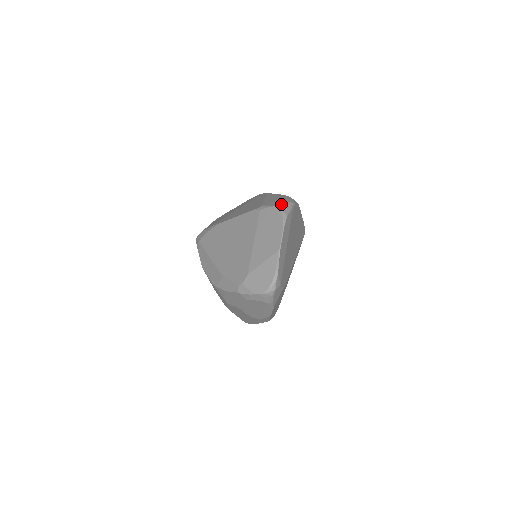
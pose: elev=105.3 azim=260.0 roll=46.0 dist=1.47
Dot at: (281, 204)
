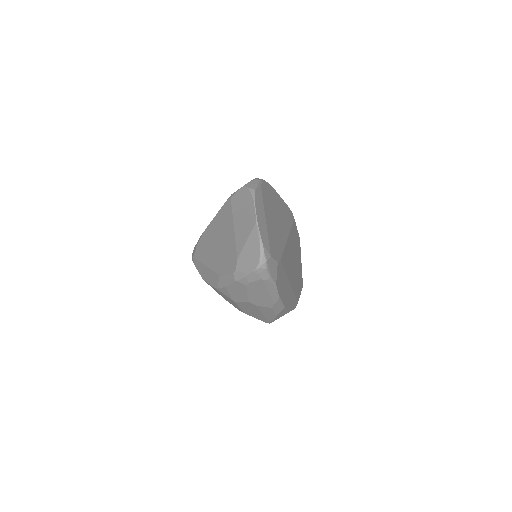
Dot at: (247, 183)
